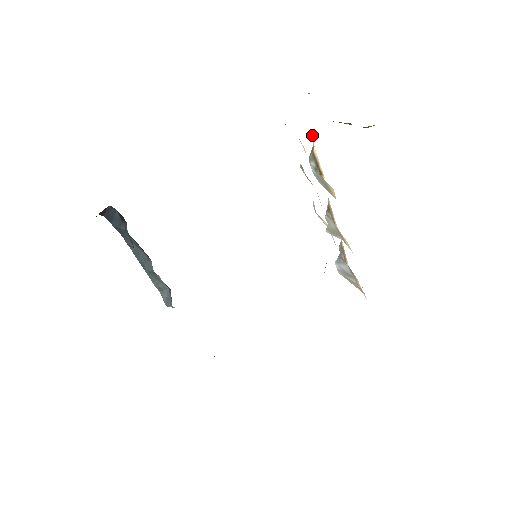
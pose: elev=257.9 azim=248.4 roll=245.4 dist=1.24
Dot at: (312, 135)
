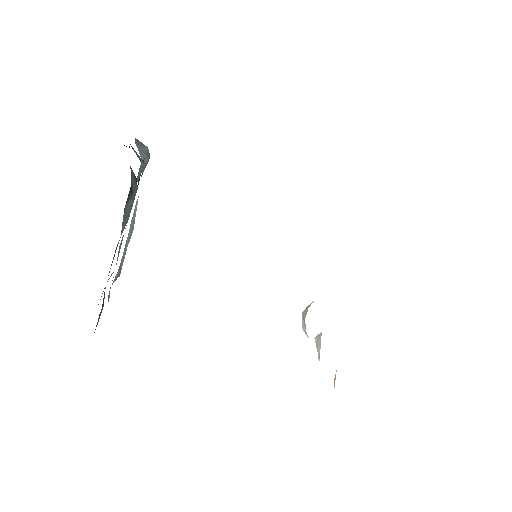
Dot at: occluded
